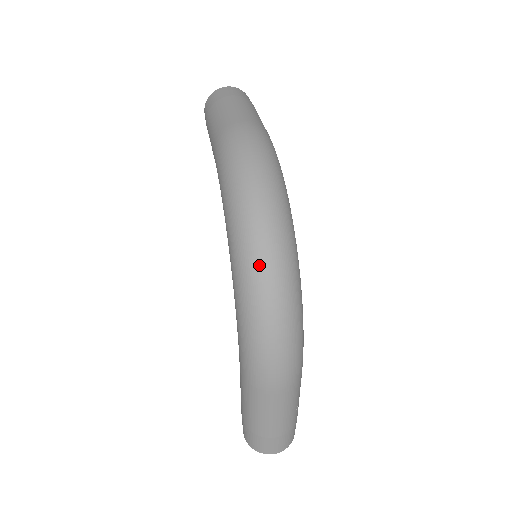
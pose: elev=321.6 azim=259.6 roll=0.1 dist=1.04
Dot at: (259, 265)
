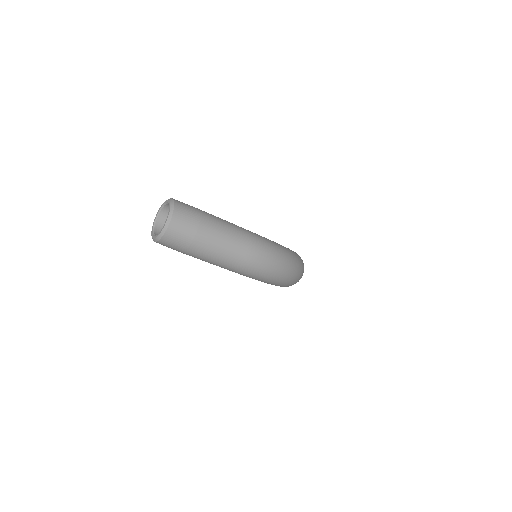
Dot at: occluded
